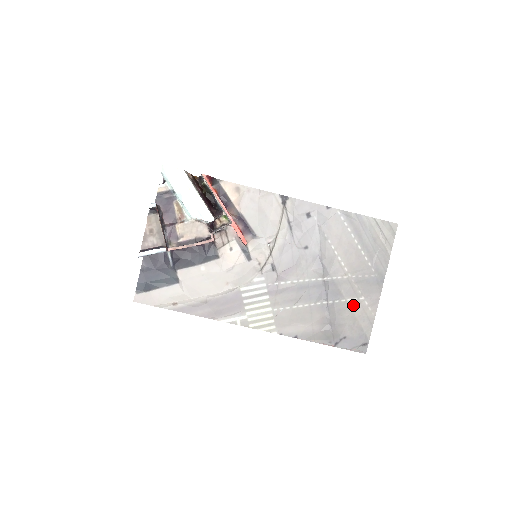
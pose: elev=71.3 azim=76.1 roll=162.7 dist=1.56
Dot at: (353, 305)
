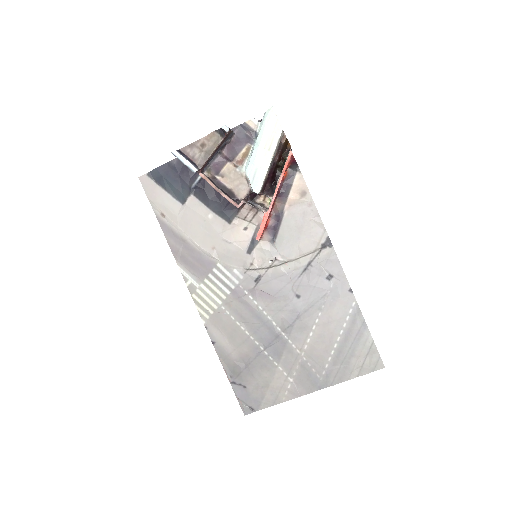
Dot at: (278, 375)
